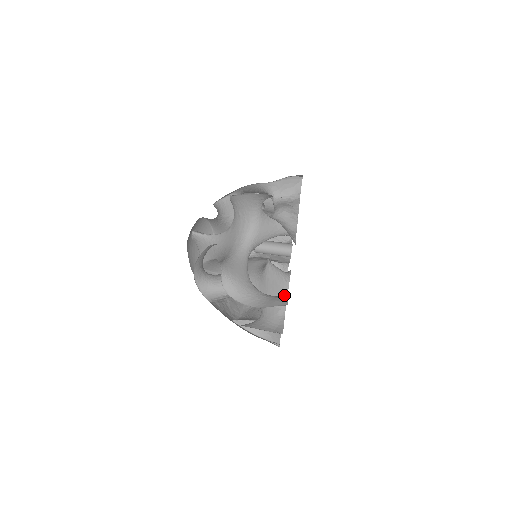
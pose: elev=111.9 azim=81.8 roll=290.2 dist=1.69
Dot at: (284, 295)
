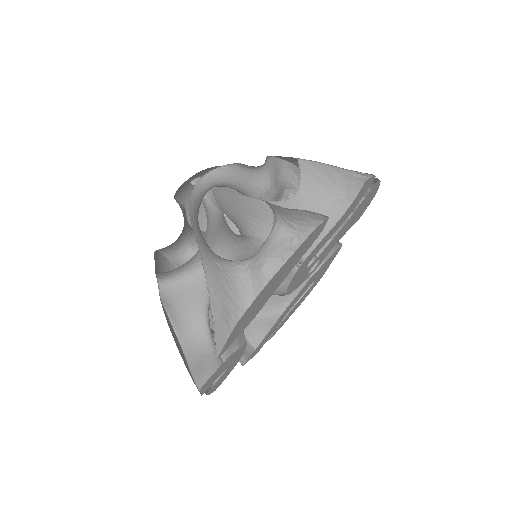
Dot at: occluded
